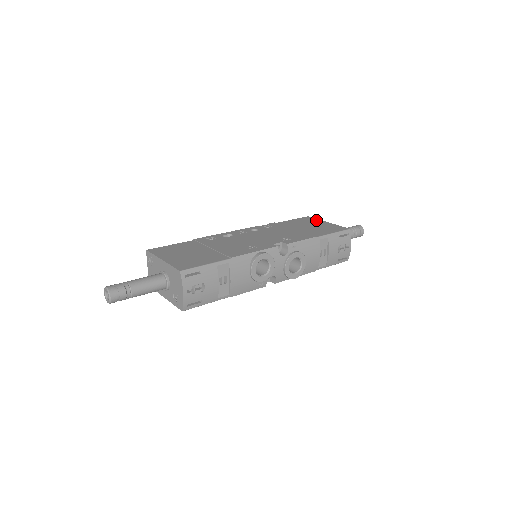
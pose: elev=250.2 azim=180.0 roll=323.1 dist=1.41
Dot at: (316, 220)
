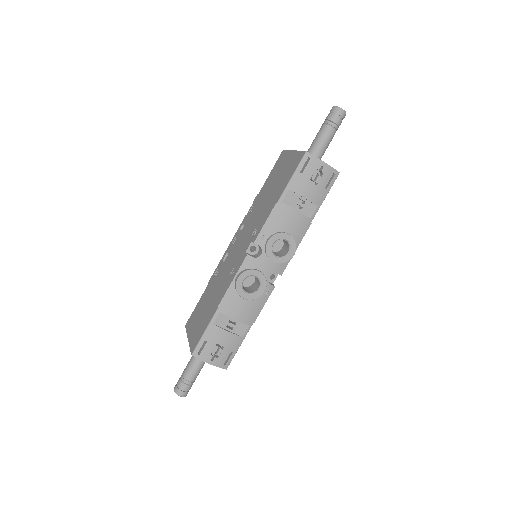
Dot at: (286, 155)
